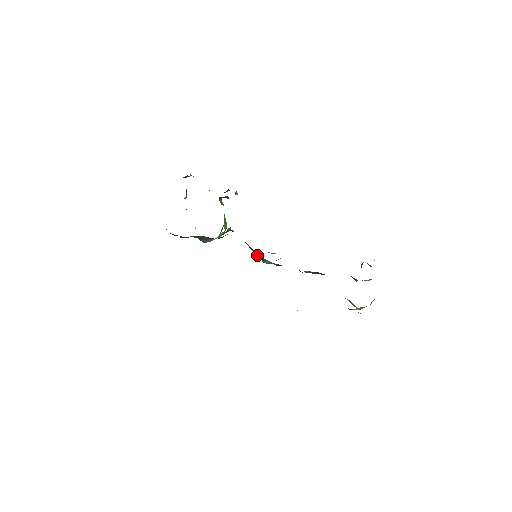
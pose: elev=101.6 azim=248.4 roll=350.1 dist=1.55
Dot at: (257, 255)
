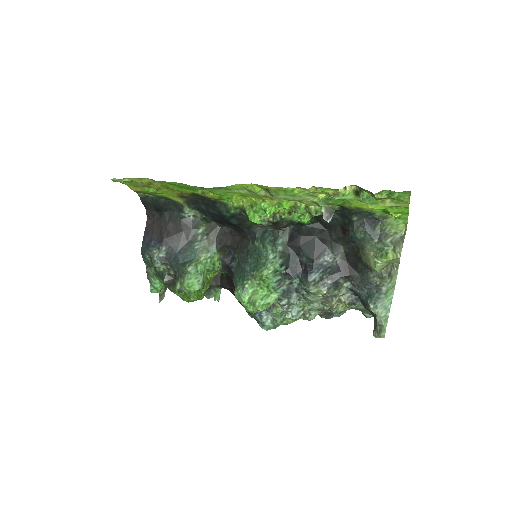
Dot at: (264, 235)
